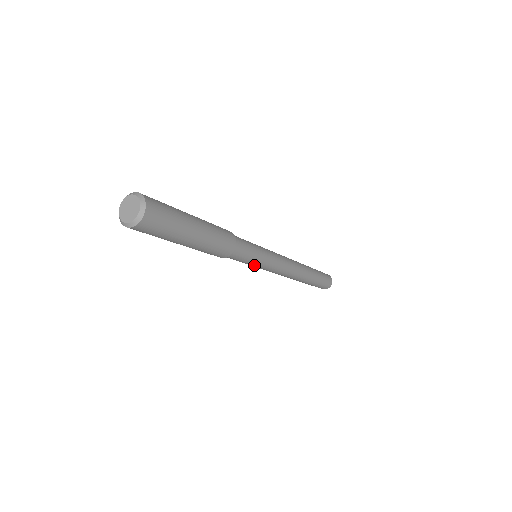
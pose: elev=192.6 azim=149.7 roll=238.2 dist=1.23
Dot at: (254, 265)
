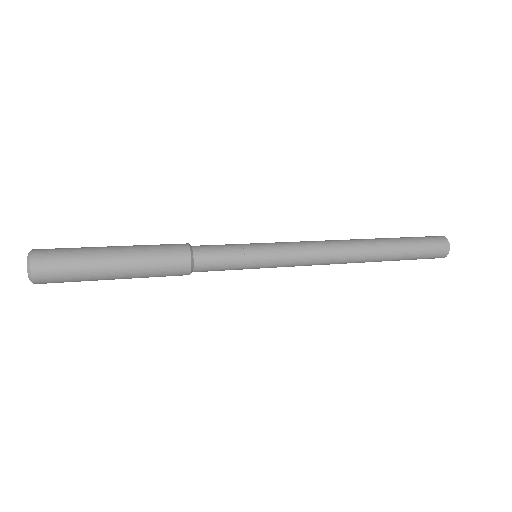
Dot at: (251, 268)
